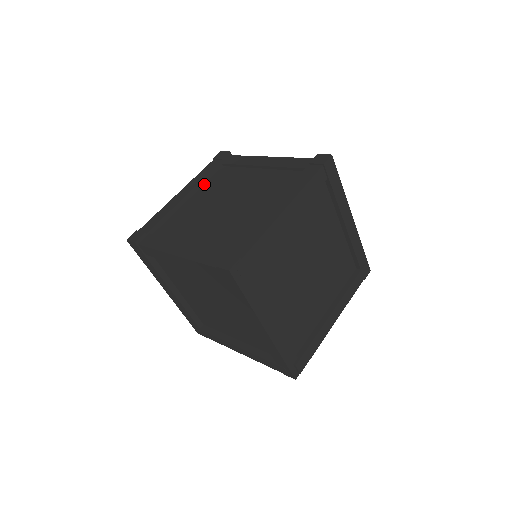
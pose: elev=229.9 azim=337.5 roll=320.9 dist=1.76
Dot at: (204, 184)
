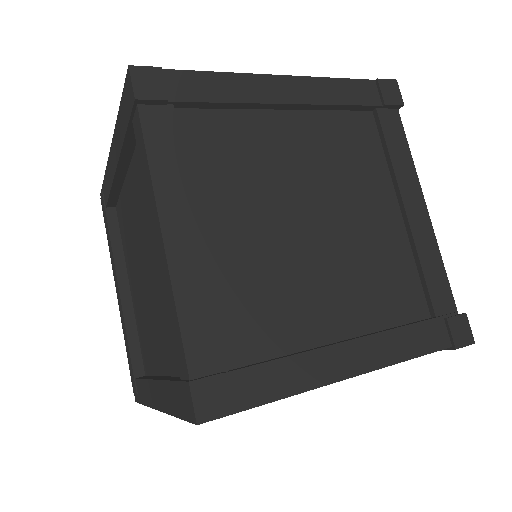
Dot at: (324, 110)
